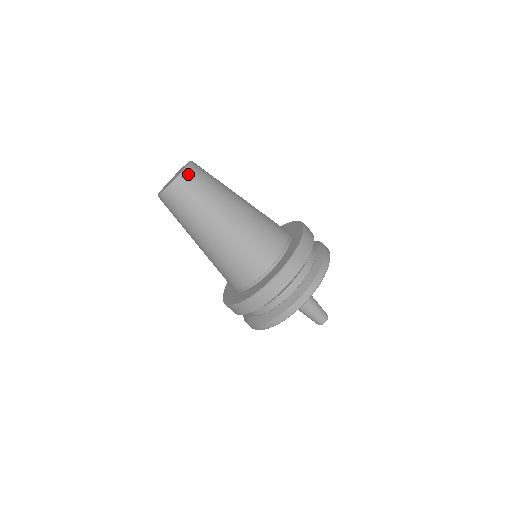
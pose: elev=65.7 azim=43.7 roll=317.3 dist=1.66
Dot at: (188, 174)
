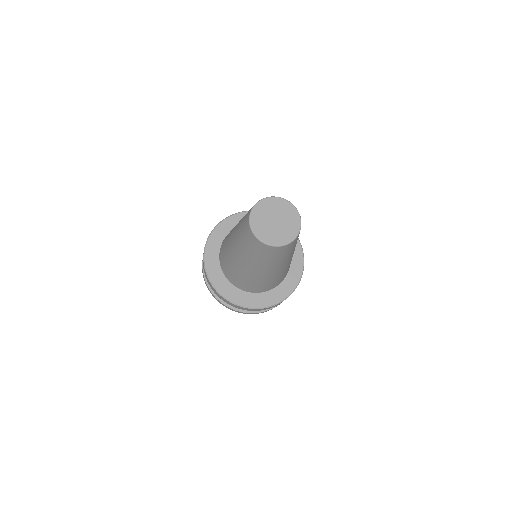
Dot at: (280, 249)
